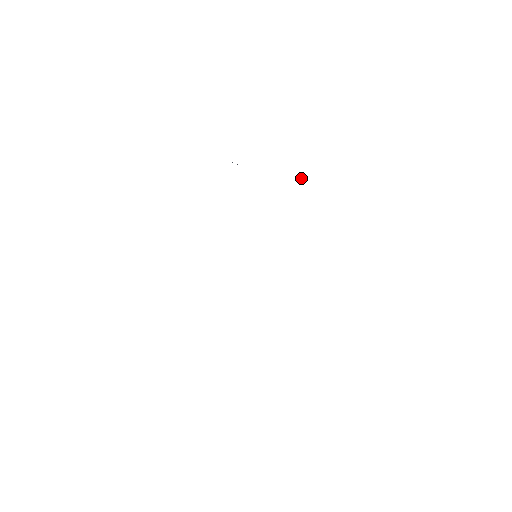
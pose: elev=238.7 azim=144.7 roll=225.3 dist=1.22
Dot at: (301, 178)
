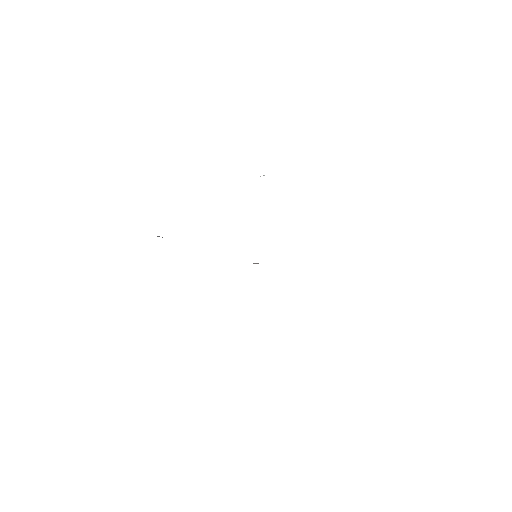
Dot at: occluded
